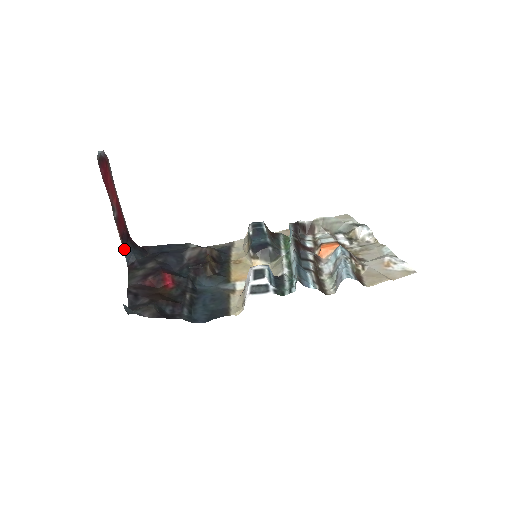
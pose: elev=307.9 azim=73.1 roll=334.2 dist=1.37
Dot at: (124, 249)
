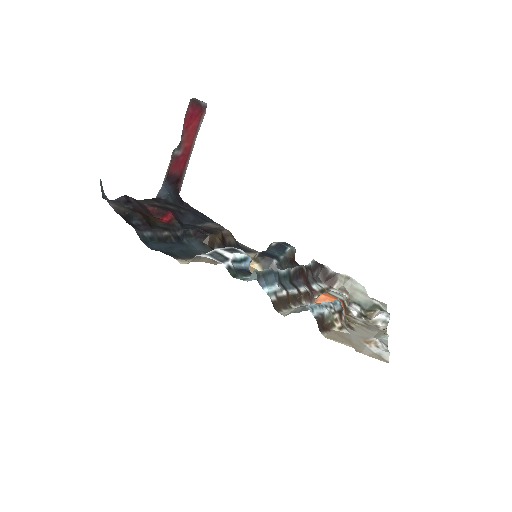
Dot at: (164, 184)
